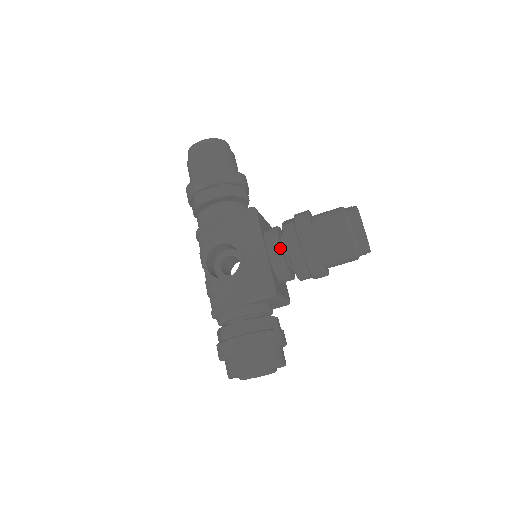
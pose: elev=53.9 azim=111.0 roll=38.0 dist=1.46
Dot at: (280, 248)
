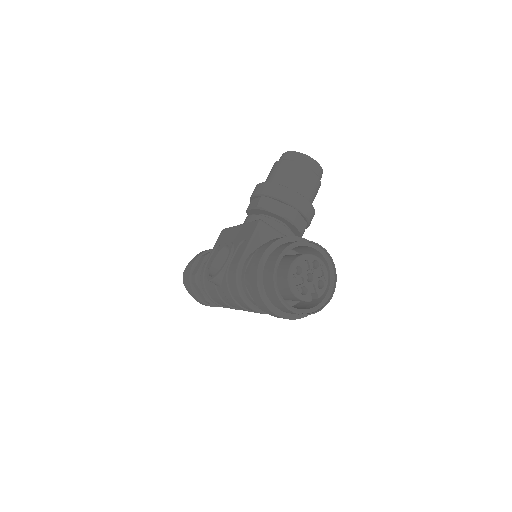
Dot at: (251, 215)
